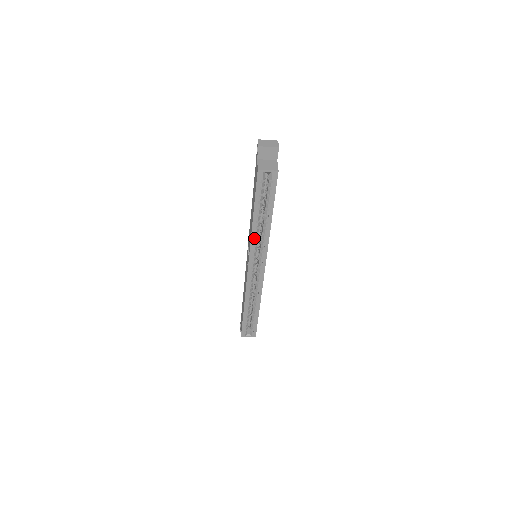
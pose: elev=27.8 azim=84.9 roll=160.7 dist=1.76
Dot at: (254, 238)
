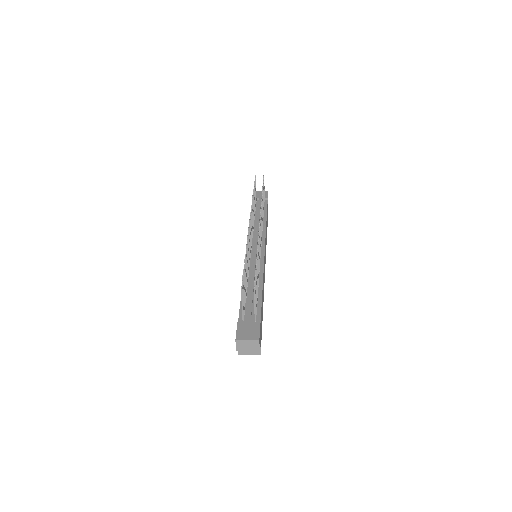
Dot at: occluded
